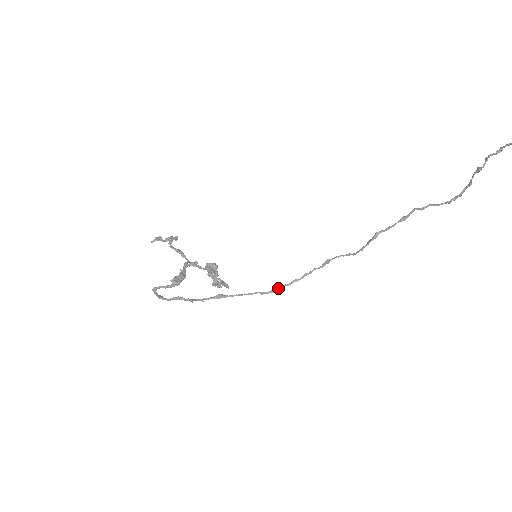
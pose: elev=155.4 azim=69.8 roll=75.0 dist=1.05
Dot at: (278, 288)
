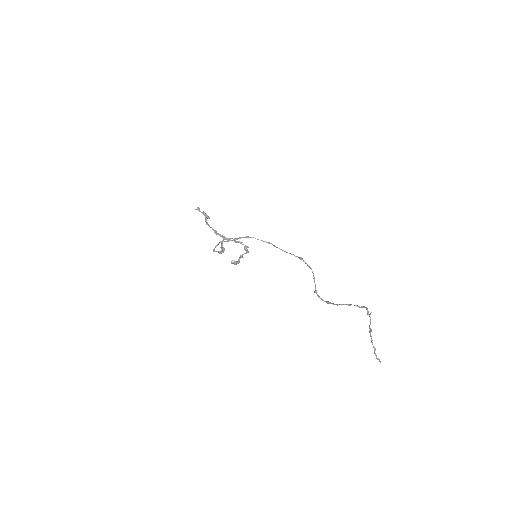
Dot at: occluded
